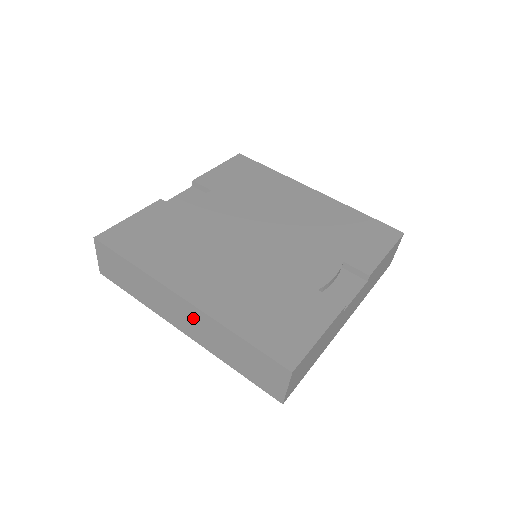
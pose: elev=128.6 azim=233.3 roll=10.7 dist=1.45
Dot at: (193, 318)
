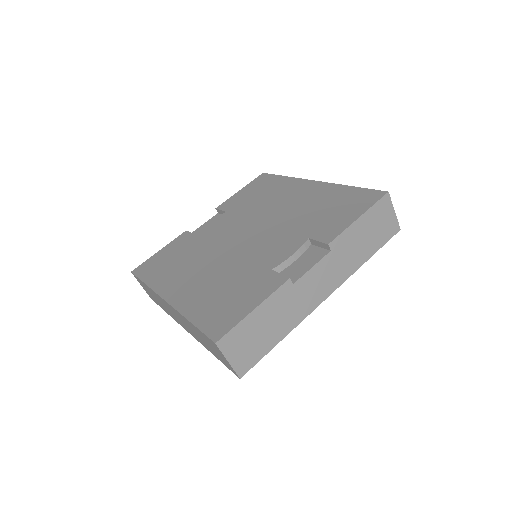
Dot at: (178, 316)
